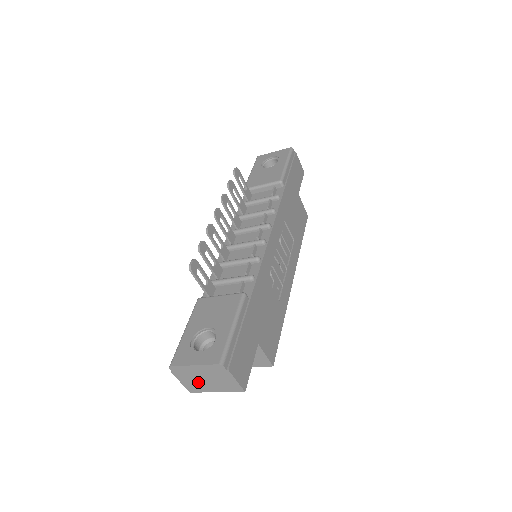
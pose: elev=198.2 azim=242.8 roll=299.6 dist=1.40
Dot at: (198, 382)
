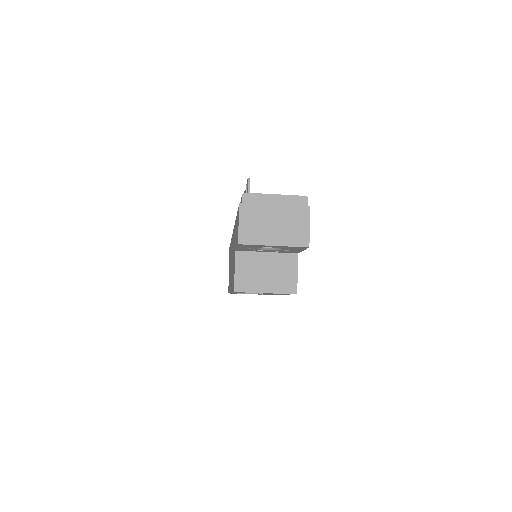
Dot at: (262, 225)
